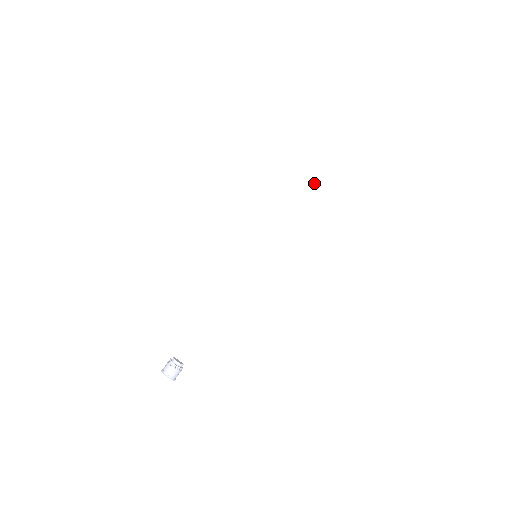
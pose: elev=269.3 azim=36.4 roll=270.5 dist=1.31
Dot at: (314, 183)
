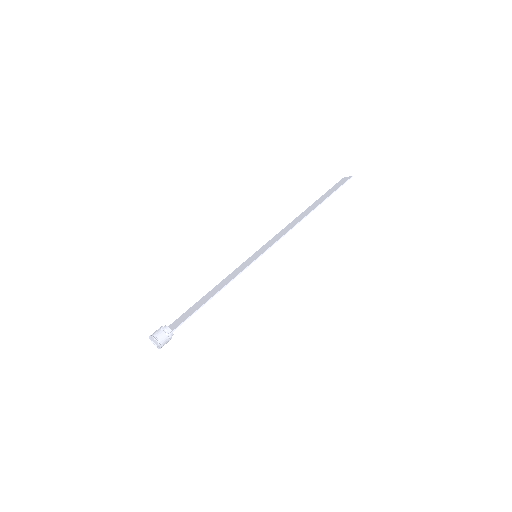
Dot at: (307, 213)
